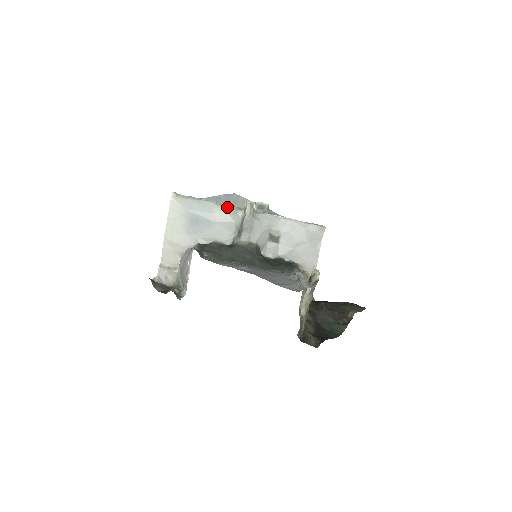
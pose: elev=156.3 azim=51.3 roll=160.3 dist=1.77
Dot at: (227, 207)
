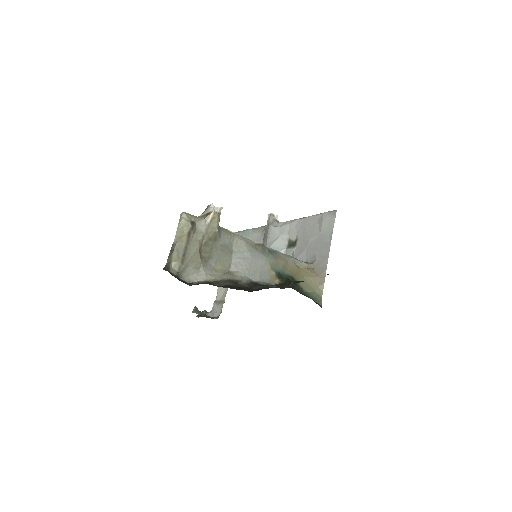
Dot at: (260, 228)
